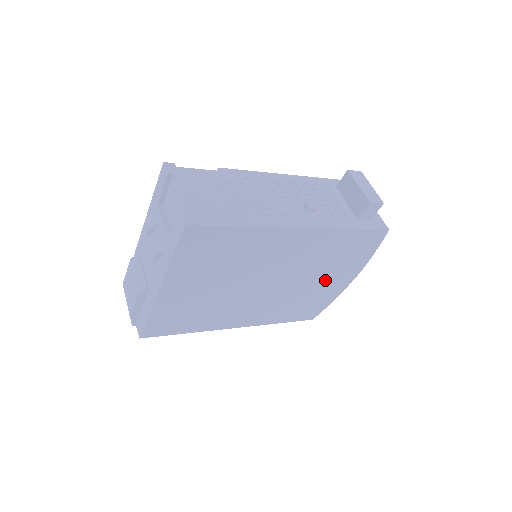
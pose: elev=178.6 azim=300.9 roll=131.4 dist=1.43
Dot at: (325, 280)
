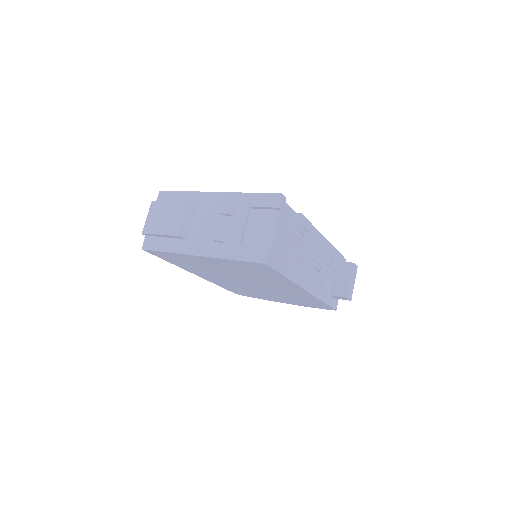
Dot at: (275, 297)
